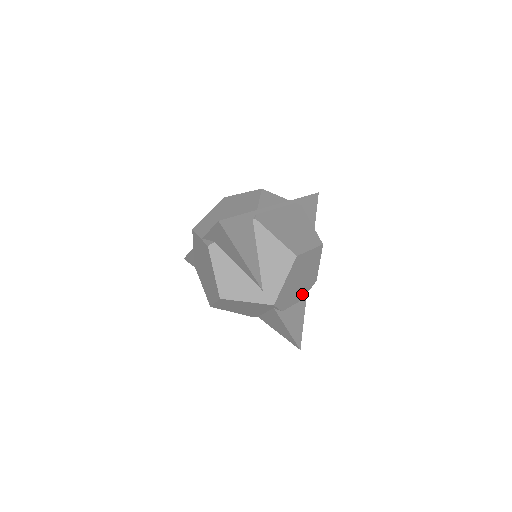
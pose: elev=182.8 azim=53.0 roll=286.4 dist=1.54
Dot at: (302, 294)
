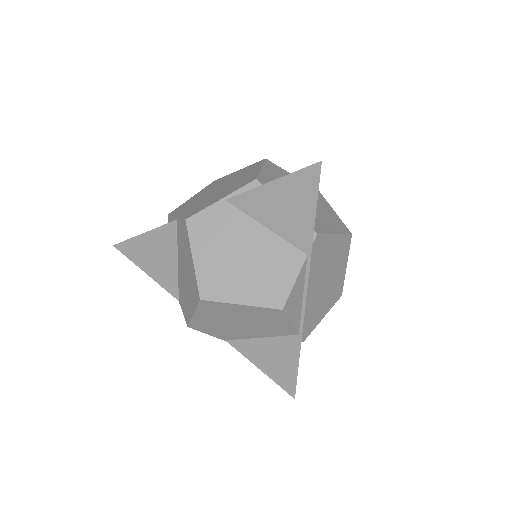
Dot at: occluded
